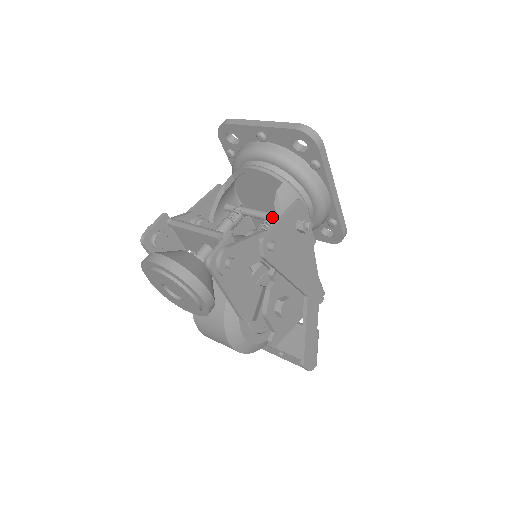
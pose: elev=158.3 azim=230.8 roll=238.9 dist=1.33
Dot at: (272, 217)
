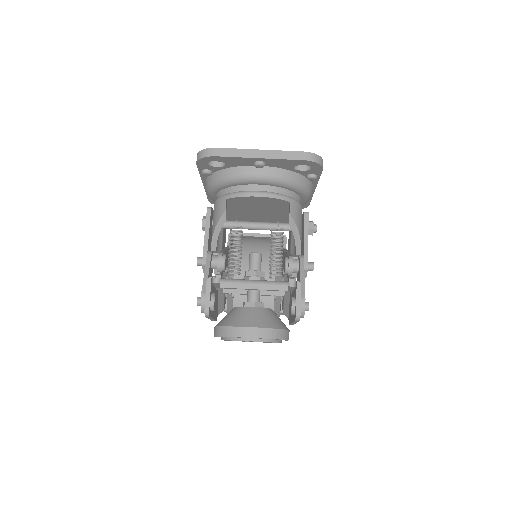
Dot at: (278, 228)
